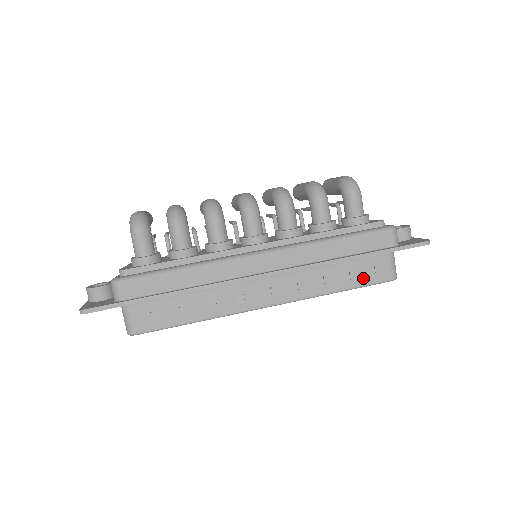
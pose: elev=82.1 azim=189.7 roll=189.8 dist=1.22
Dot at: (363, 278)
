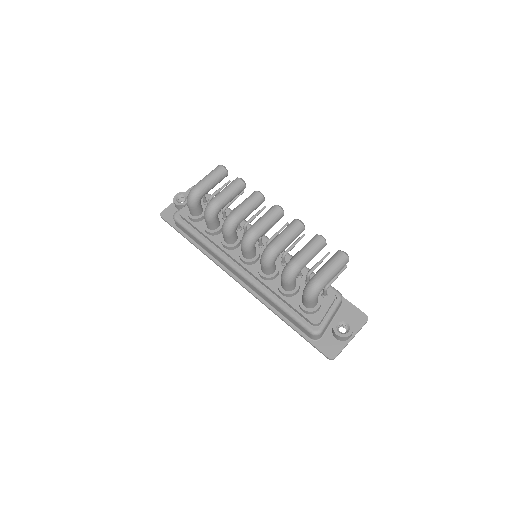
Dot at: occluded
